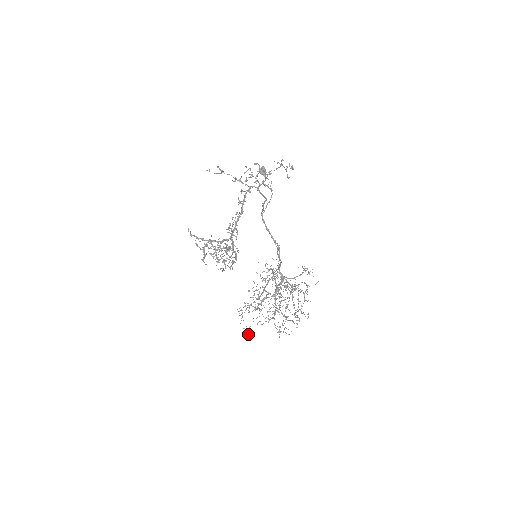
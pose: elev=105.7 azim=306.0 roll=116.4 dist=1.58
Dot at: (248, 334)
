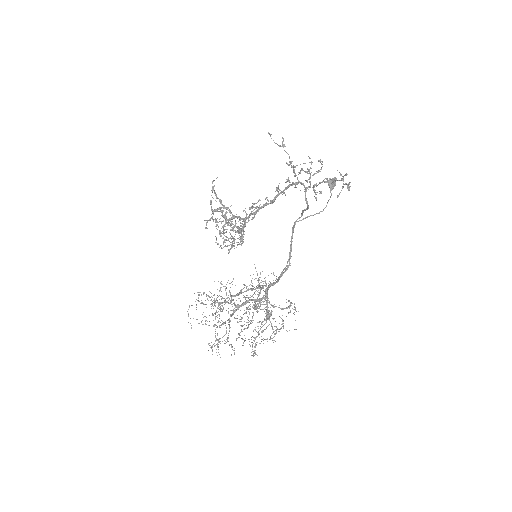
Dot at: occluded
